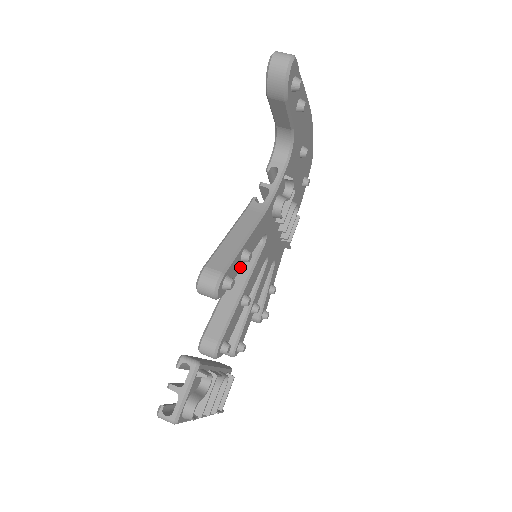
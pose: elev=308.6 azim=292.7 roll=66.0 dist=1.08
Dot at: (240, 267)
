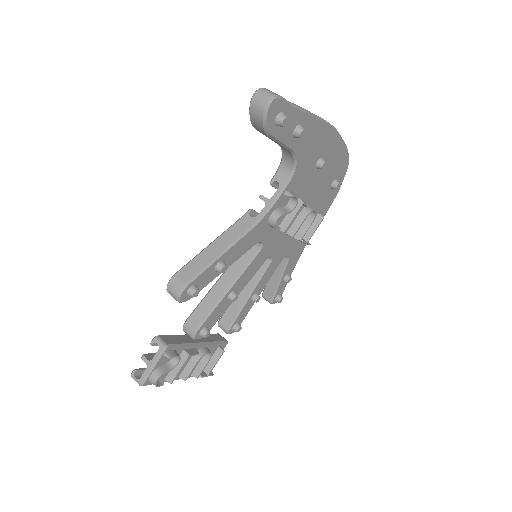
Dot at: (216, 275)
